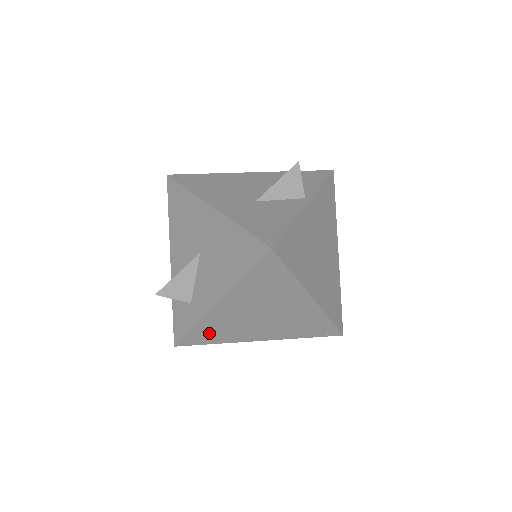
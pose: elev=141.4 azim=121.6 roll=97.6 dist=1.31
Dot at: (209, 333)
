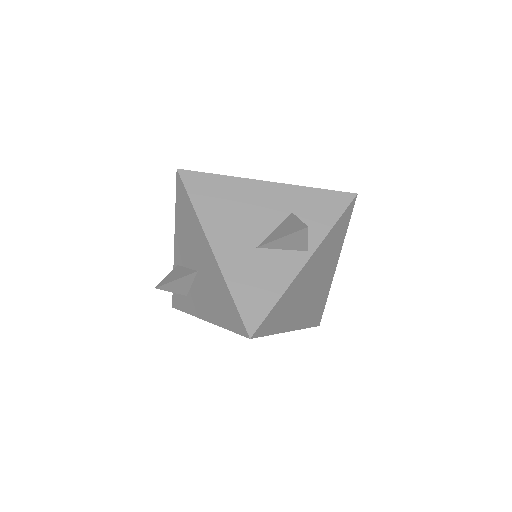
Dot at: occluded
